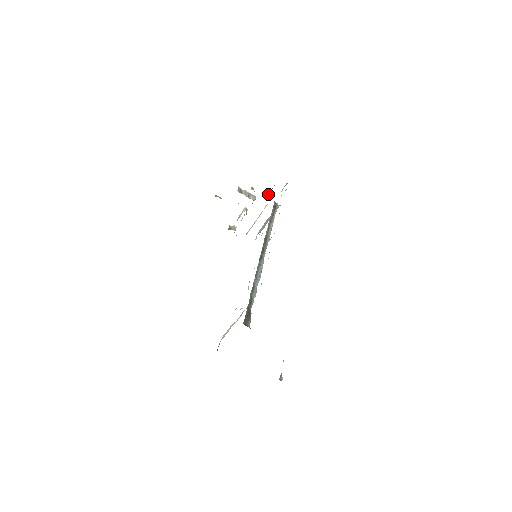
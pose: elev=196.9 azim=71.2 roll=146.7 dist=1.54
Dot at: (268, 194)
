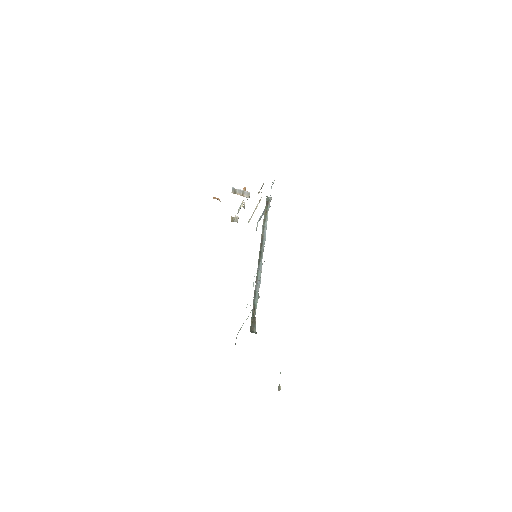
Dot at: (259, 191)
